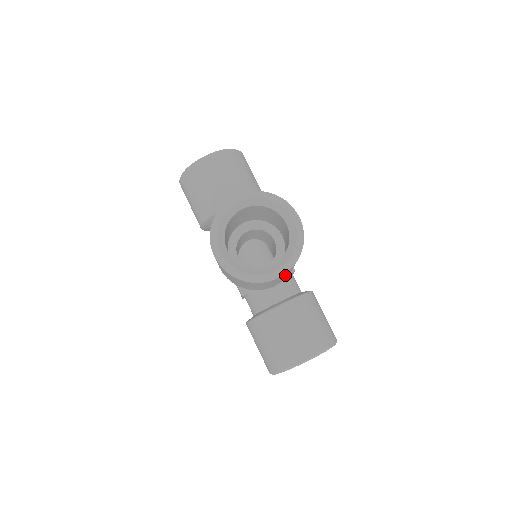
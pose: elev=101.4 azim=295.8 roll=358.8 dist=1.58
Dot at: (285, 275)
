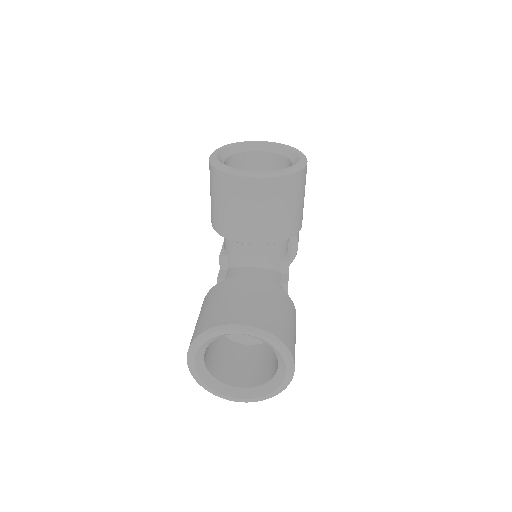
Dot at: (265, 201)
